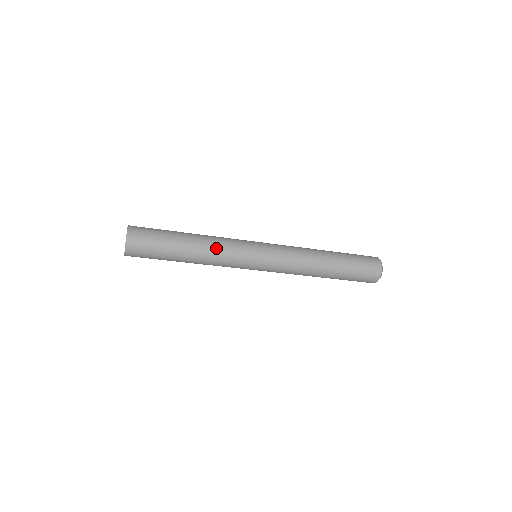
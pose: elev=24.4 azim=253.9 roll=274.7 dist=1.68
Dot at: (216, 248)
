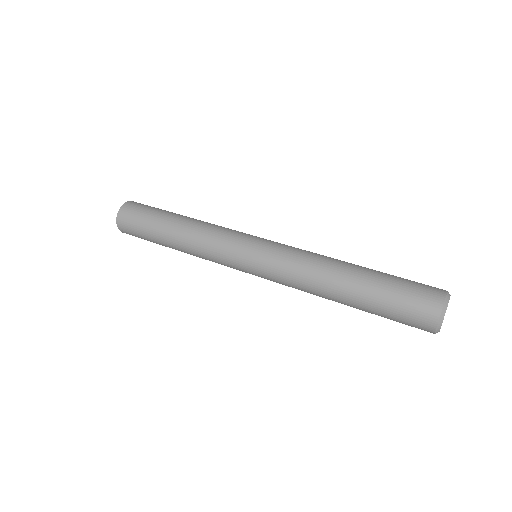
Dot at: (198, 241)
